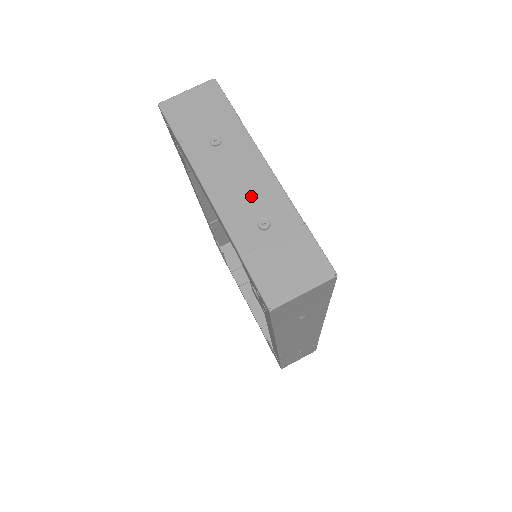
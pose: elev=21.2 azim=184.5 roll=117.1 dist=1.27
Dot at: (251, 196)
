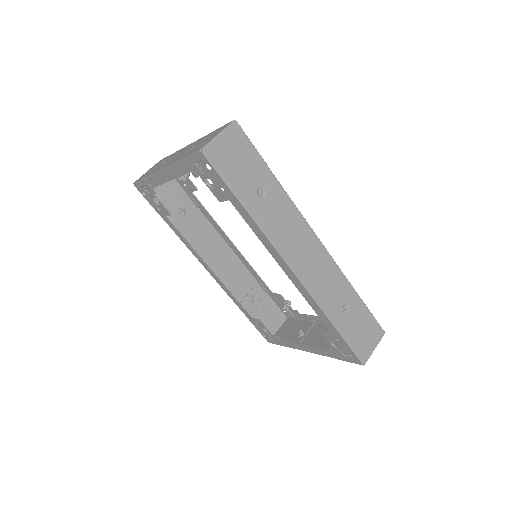
Dot at: occluded
